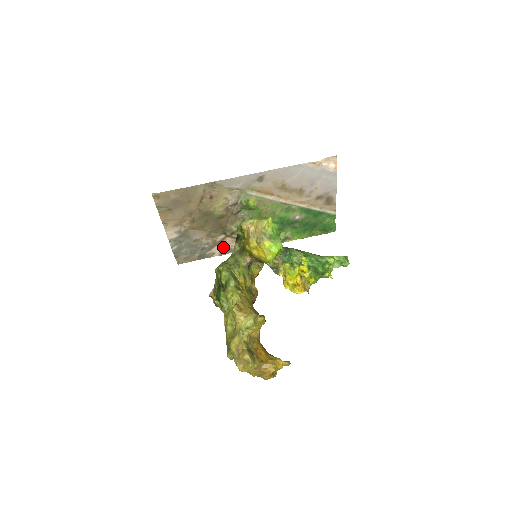
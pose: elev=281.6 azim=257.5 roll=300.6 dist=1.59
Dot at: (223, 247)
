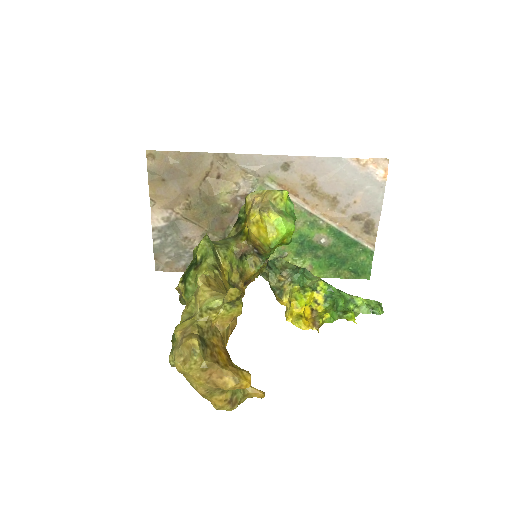
Dot at: occluded
